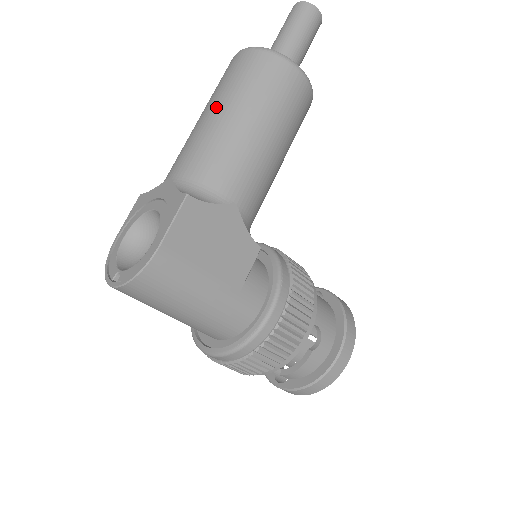
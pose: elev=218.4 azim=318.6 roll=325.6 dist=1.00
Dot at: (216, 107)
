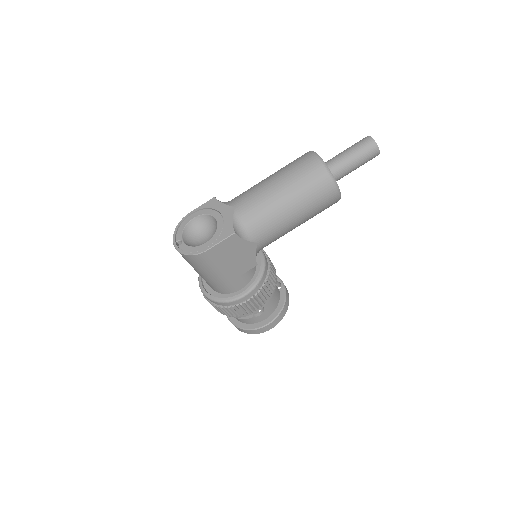
Dot at: (280, 185)
